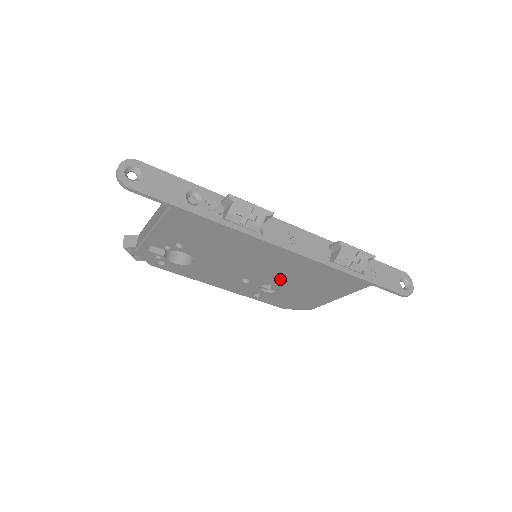
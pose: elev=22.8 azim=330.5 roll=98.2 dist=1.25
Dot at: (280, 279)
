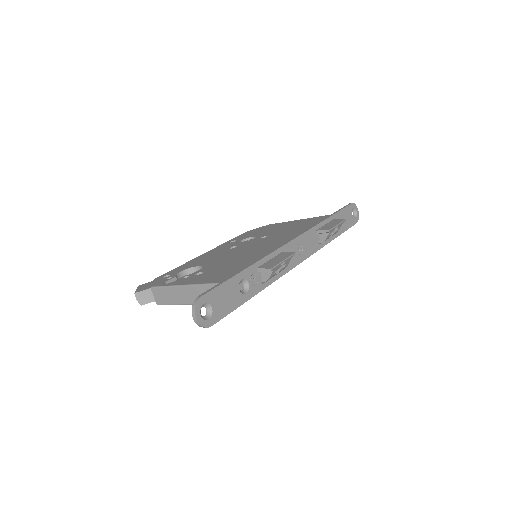
Dot at: occluded
